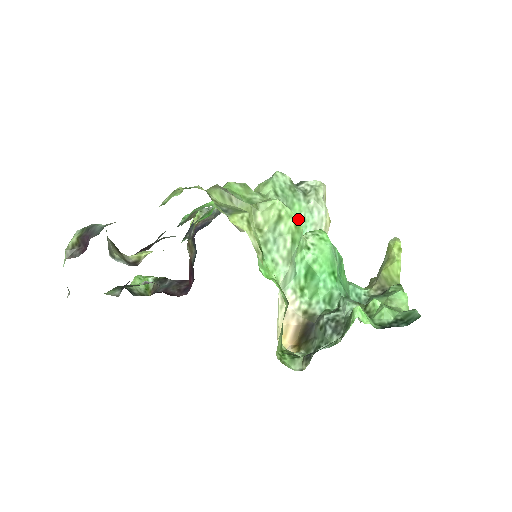
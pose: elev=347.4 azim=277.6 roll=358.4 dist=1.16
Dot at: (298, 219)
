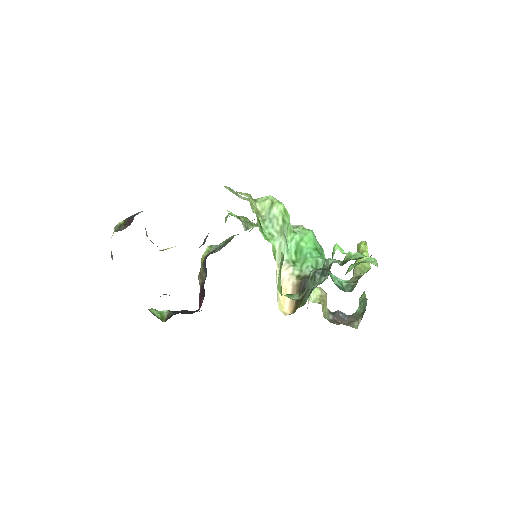
Dot at: occluded
